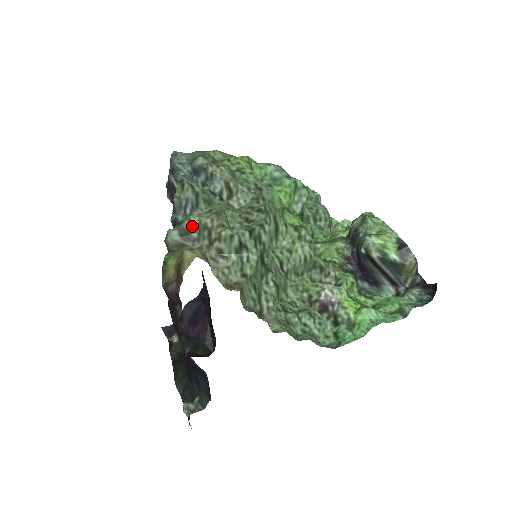
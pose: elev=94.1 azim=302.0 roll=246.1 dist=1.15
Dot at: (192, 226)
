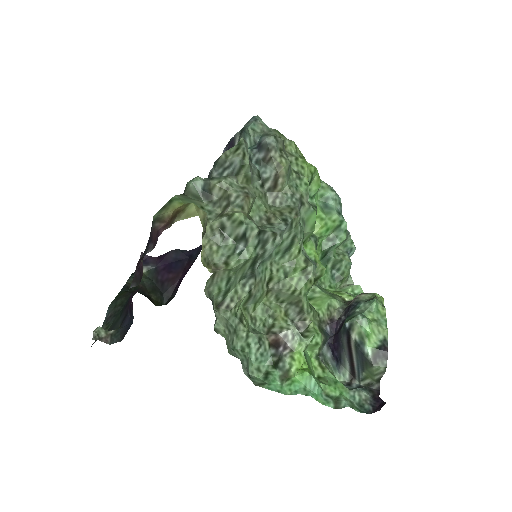
Dot at: (218, 188)
